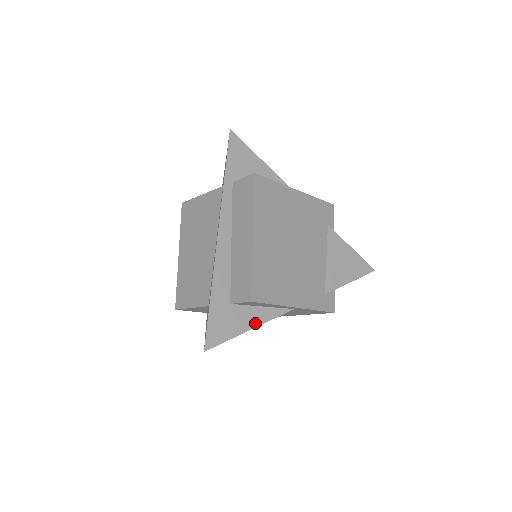
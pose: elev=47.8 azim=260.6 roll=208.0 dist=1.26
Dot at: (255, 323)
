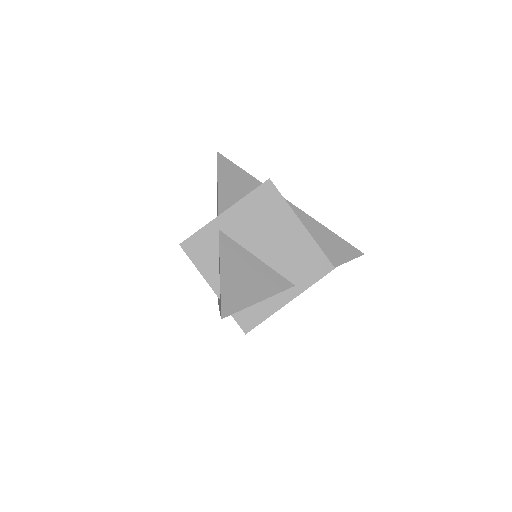
Dot at: occluded
